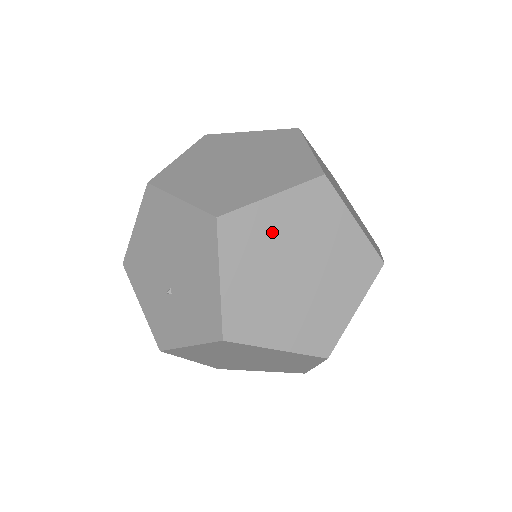
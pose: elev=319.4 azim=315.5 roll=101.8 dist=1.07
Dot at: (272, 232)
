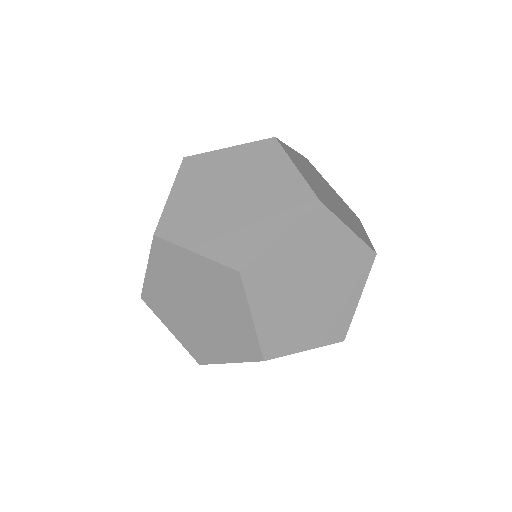
Dot at: (325, 184)
